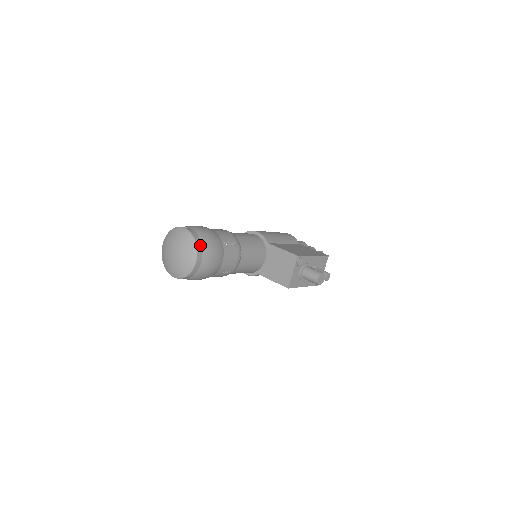
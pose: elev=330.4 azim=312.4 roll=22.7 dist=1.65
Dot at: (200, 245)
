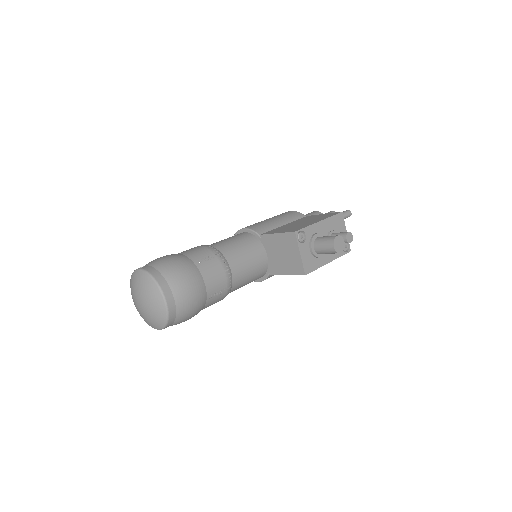
Dot at: (162, 280)
